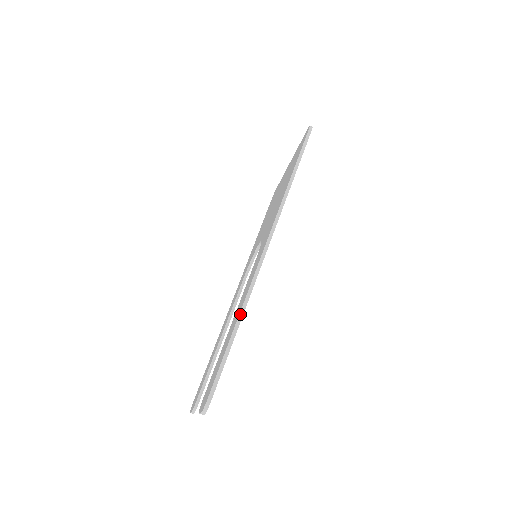
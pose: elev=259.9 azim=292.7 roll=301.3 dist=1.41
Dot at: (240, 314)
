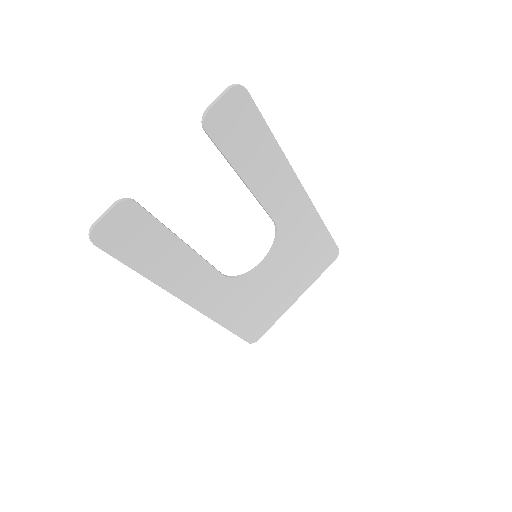
Dot at: (280, 148)
